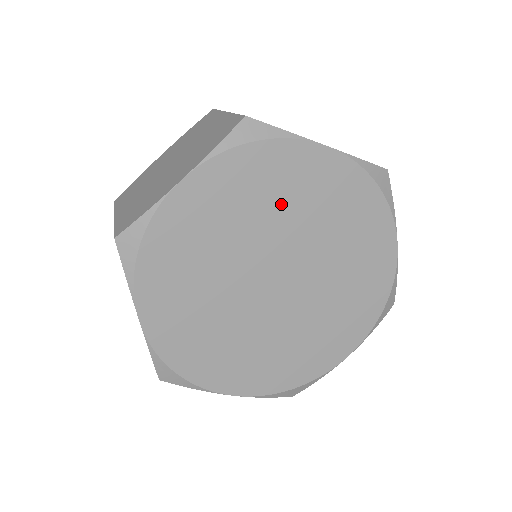
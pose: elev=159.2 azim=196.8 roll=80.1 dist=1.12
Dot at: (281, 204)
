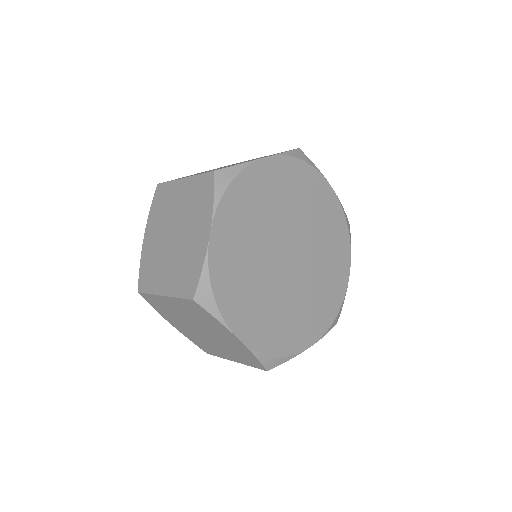
Dot at: (305, 206)
